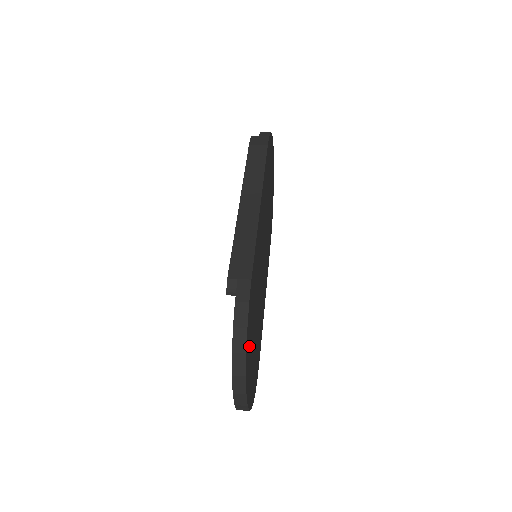
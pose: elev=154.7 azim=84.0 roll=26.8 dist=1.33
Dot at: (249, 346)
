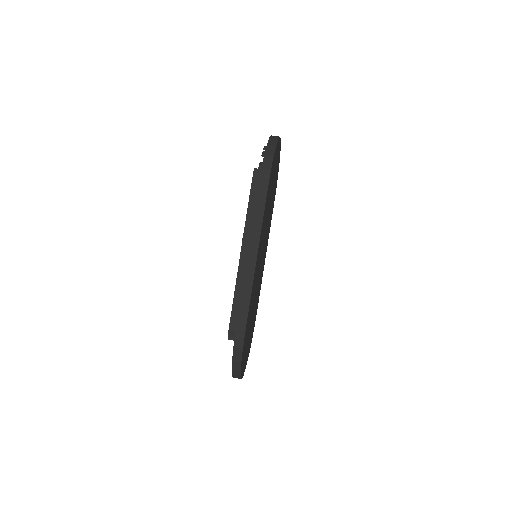
Dot at: occluded
